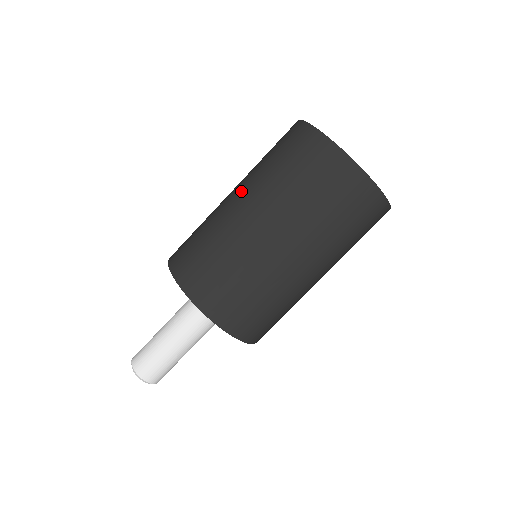
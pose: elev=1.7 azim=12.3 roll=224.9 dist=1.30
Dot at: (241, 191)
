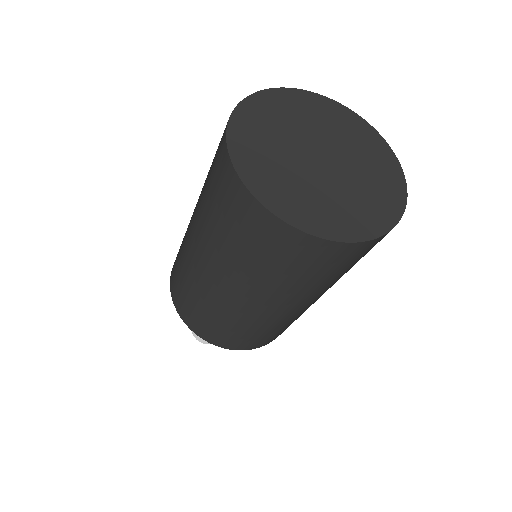
Dot at: (203, 255)
